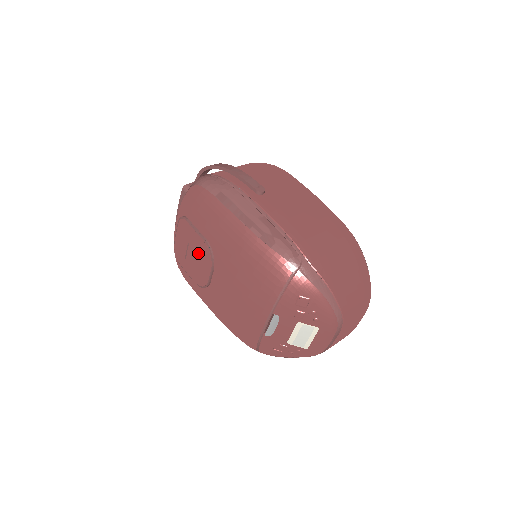
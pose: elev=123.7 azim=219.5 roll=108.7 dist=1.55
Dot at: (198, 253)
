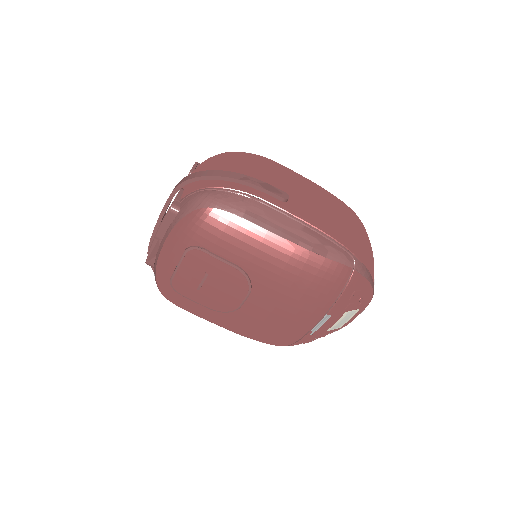
Dot at: (226, 282)
